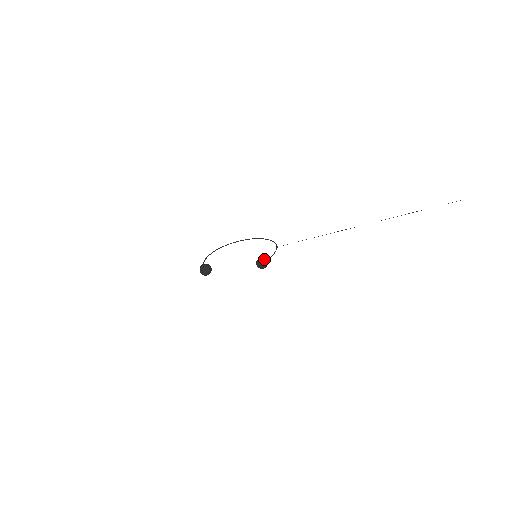
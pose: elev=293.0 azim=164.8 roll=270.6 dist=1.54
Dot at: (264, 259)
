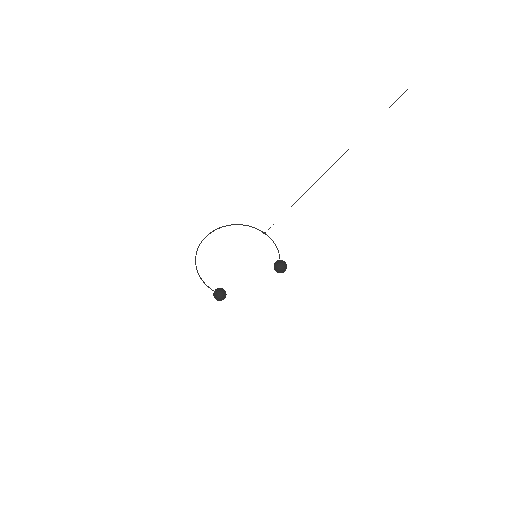
Dot at: (278, 260)
